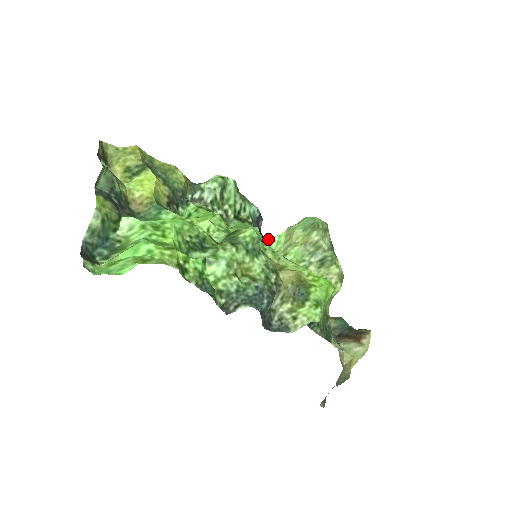
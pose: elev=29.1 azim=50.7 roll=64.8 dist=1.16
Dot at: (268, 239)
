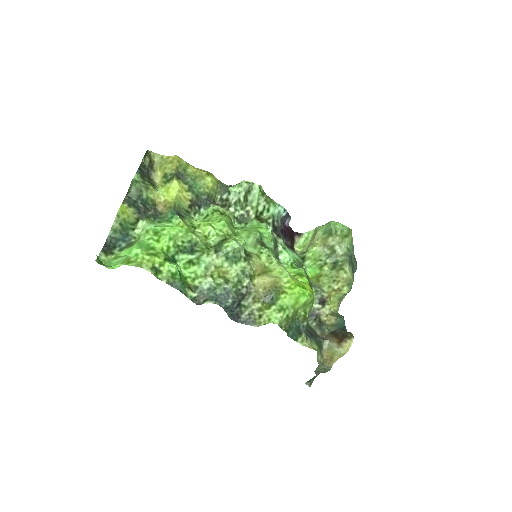
Dot at: (298, 234)
